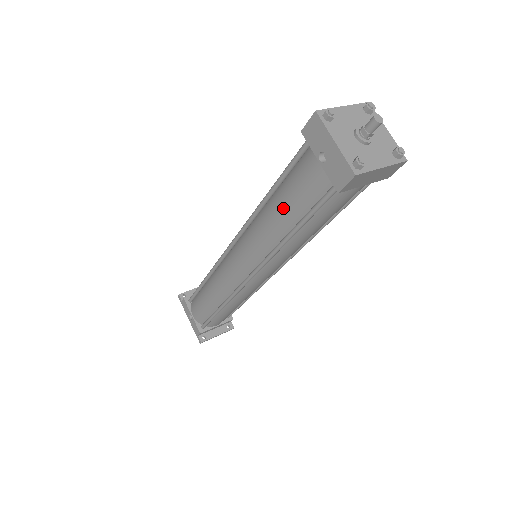
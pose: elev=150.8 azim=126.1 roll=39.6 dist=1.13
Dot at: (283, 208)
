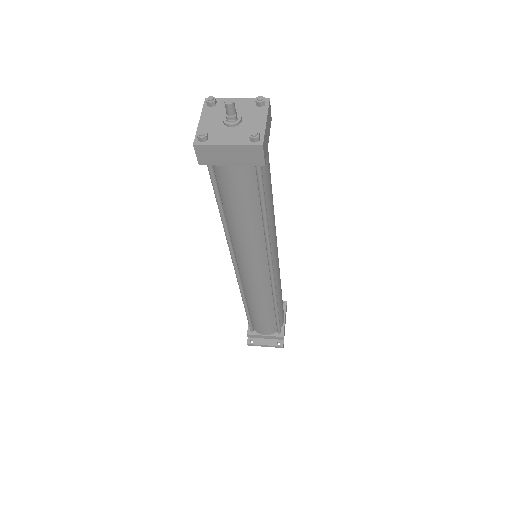
Dot at: occluded
